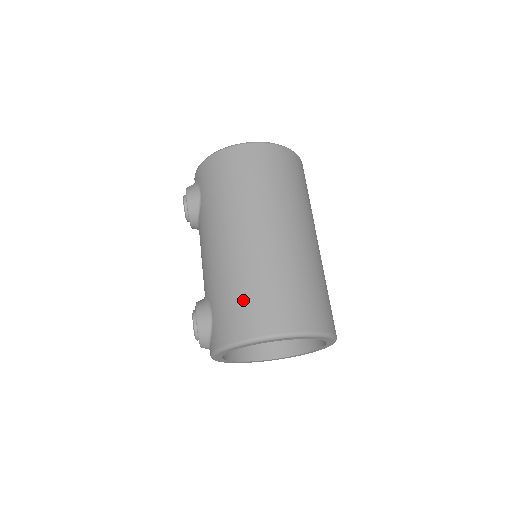
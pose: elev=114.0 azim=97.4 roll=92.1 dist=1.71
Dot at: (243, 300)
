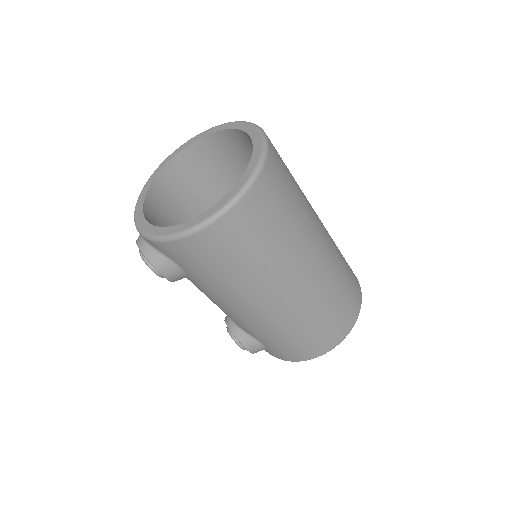
Dot at: (300, 341)
